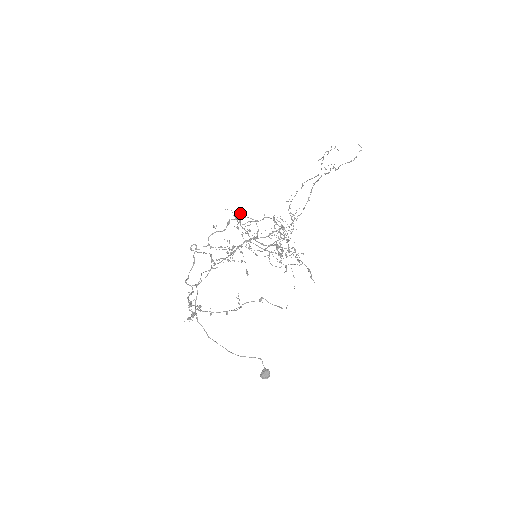
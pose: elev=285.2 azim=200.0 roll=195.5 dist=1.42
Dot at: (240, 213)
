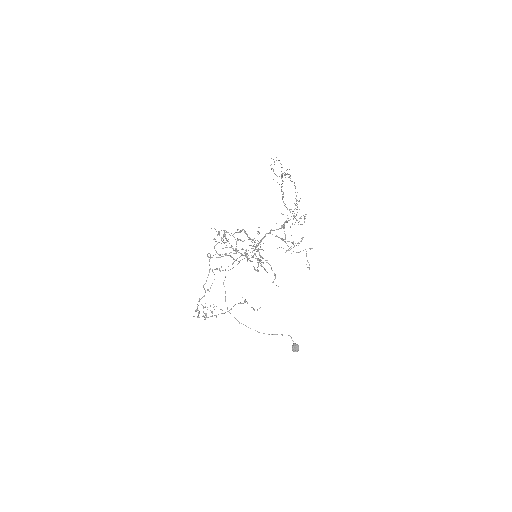
Dot at: occluded
